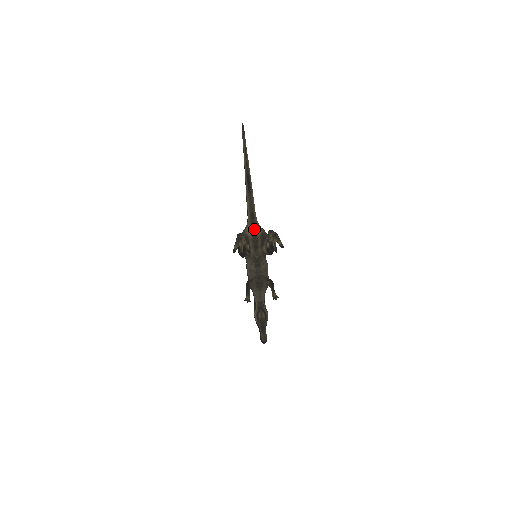
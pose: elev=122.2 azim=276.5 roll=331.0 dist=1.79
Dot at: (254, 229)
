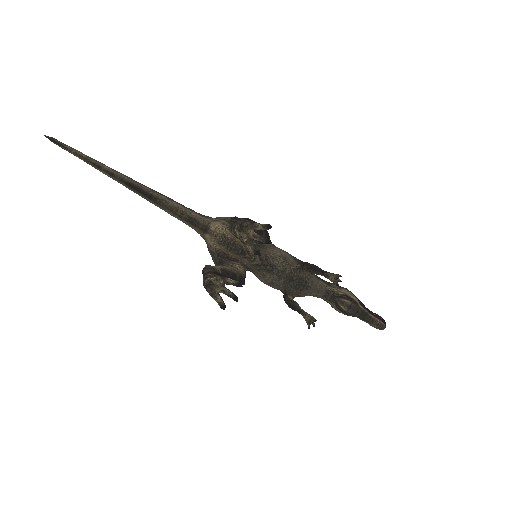
Dot at: (214, 235)
